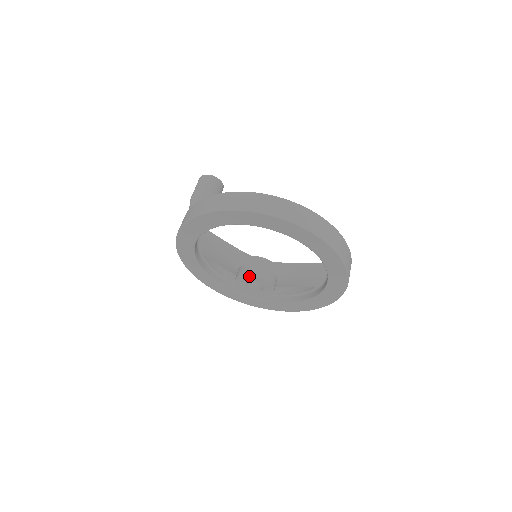
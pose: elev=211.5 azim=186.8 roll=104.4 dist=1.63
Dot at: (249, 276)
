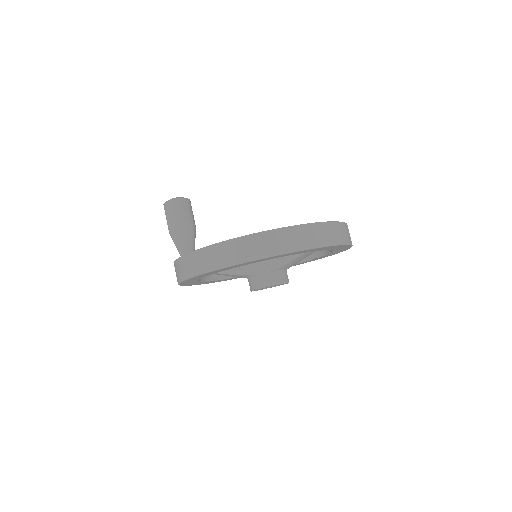
Dot at: occluded
